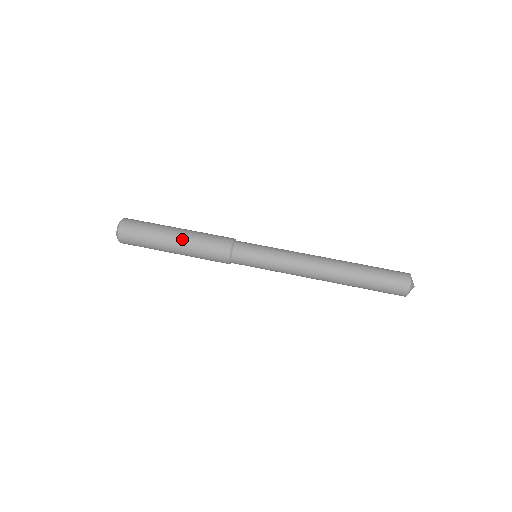
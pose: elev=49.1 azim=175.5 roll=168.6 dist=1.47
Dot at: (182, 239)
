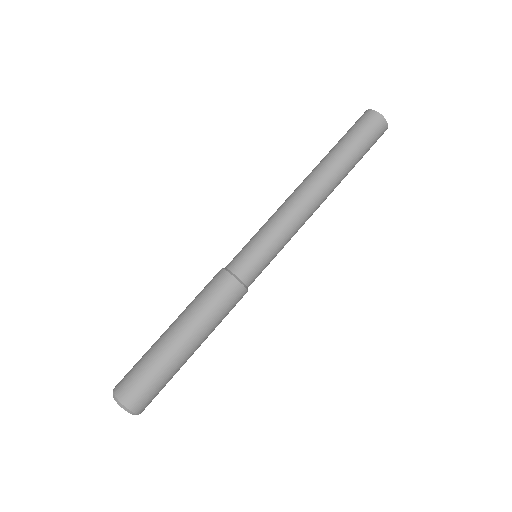
Dot at: (179, 322)
